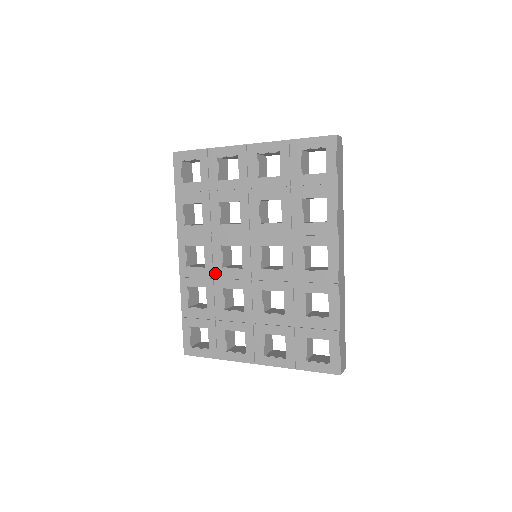
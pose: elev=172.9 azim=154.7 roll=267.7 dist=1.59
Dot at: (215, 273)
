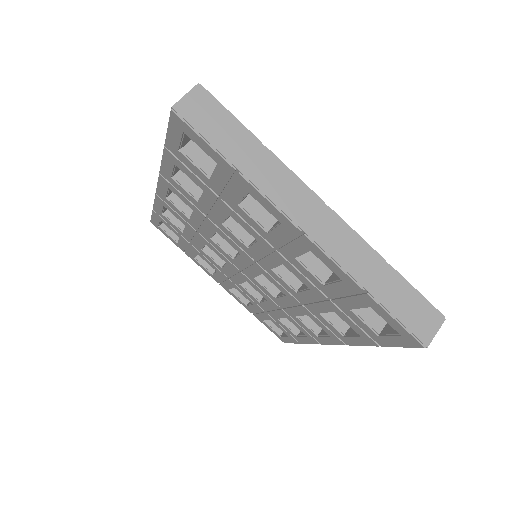
Dot at: (200, 232)
